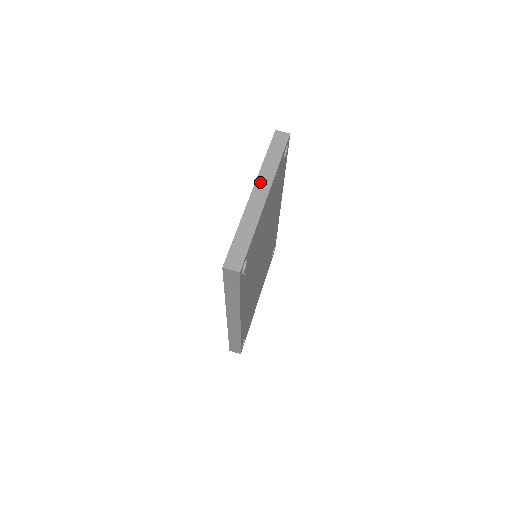
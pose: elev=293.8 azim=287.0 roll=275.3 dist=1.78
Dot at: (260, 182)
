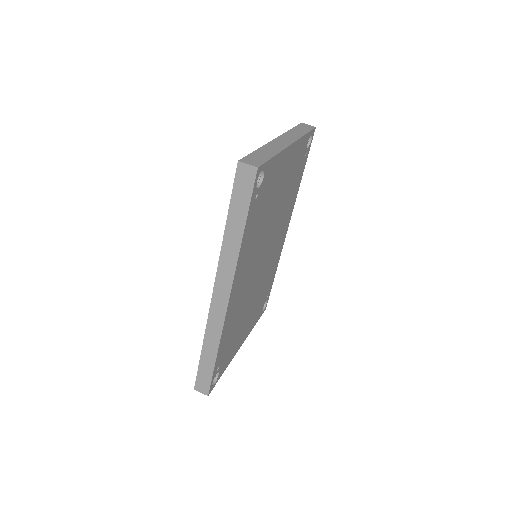
Dot at: (285, 136)
